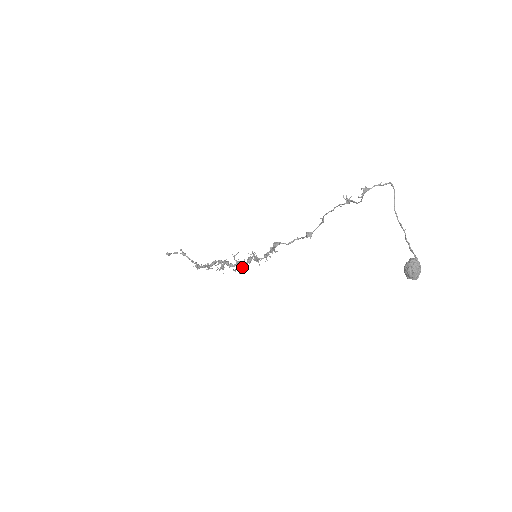
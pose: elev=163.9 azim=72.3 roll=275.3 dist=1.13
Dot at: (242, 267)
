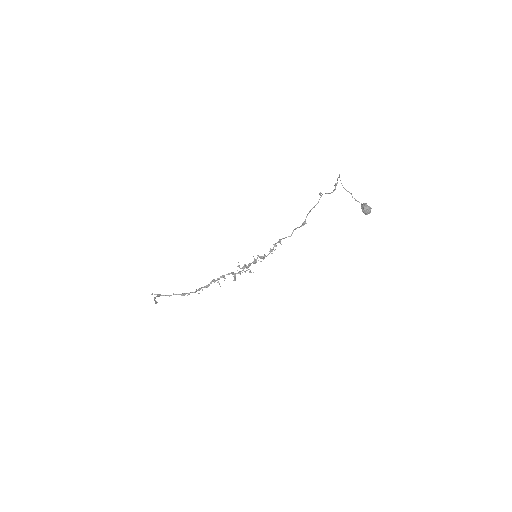
Dot at: occluded
